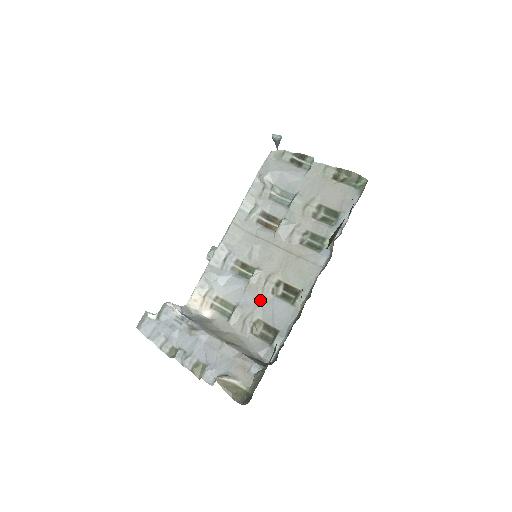
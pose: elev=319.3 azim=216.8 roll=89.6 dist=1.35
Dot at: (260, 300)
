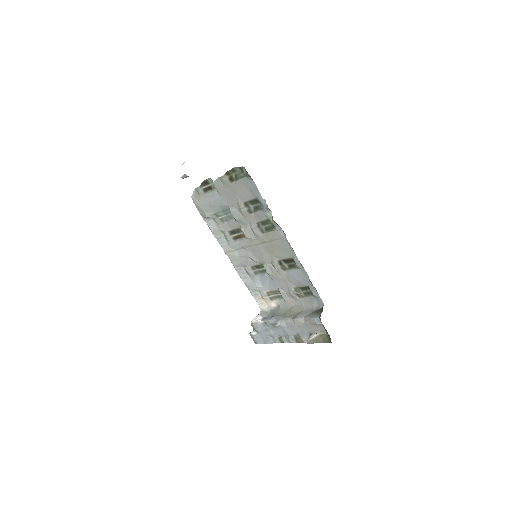
Dot at: (284, 279)
